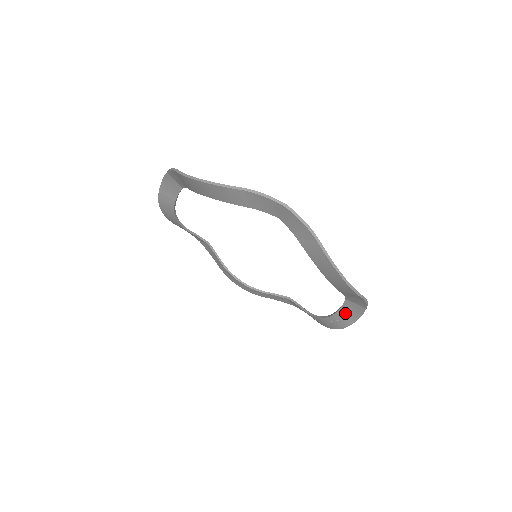
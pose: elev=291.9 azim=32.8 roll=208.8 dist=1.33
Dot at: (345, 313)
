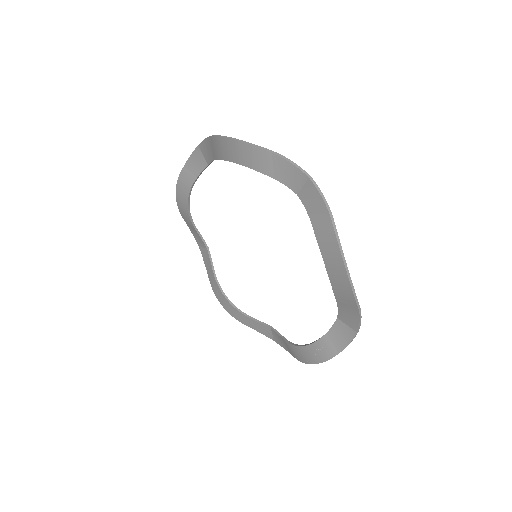
Dot at: (331, 339)
